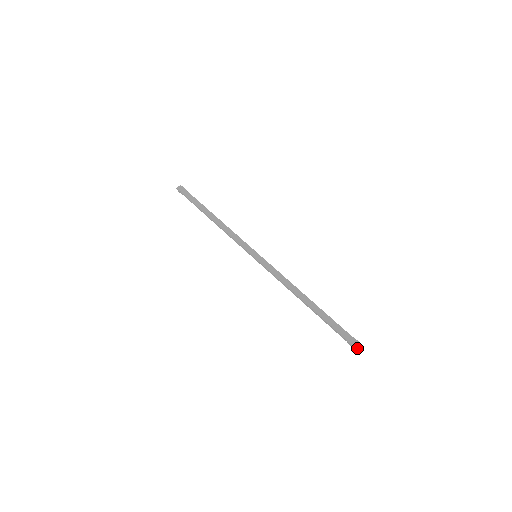
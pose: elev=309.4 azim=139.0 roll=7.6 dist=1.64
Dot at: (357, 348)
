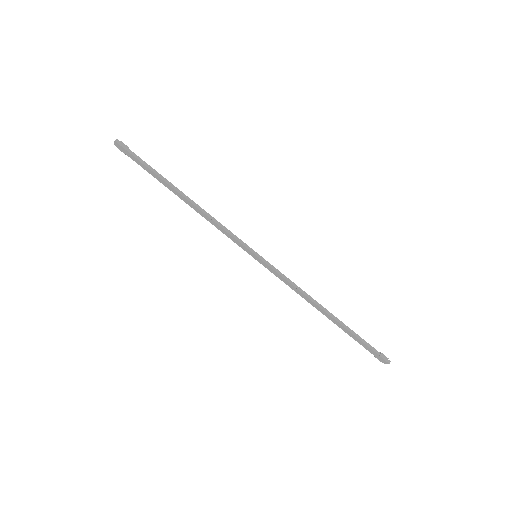
Dot at: occluded
